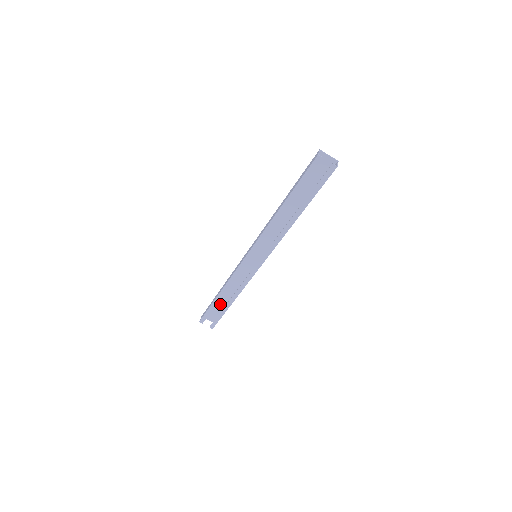
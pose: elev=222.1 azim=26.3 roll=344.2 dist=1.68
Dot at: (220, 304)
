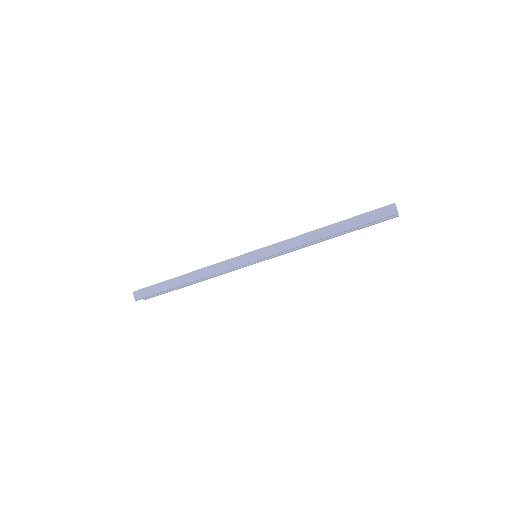
Dot at: occluded
